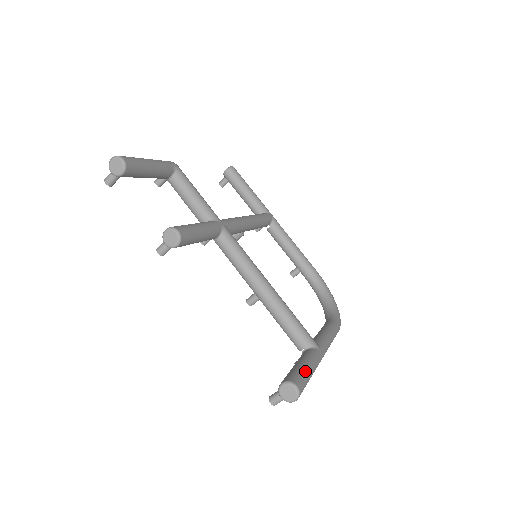
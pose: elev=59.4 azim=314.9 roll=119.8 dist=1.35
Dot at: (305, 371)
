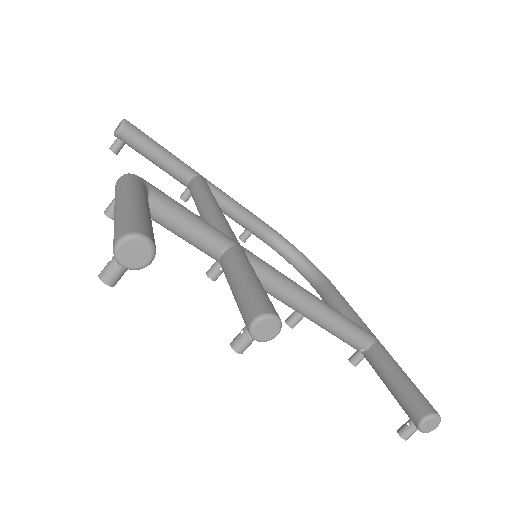
Dot at: (414, 384)
